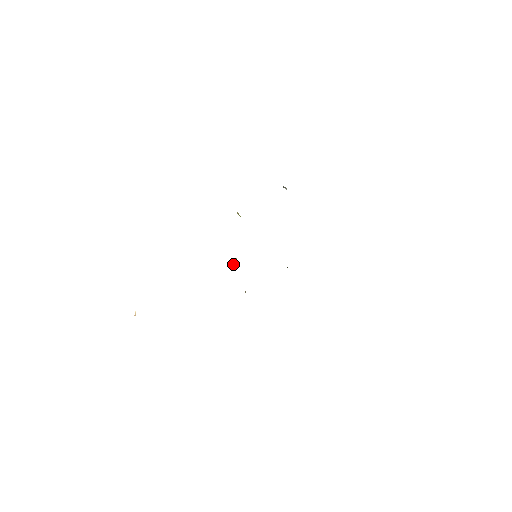
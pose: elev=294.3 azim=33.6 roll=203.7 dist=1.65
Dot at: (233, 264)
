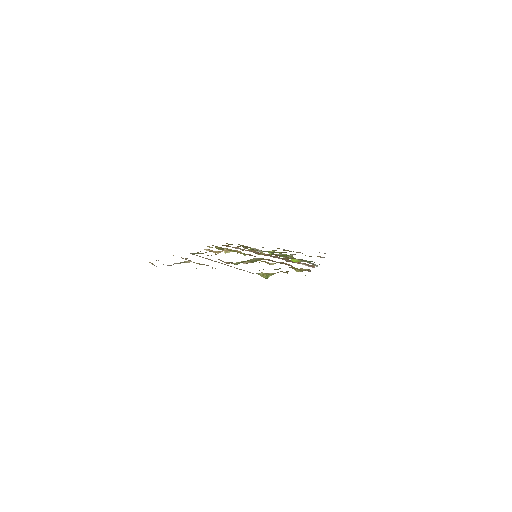
Dot at: occluded
